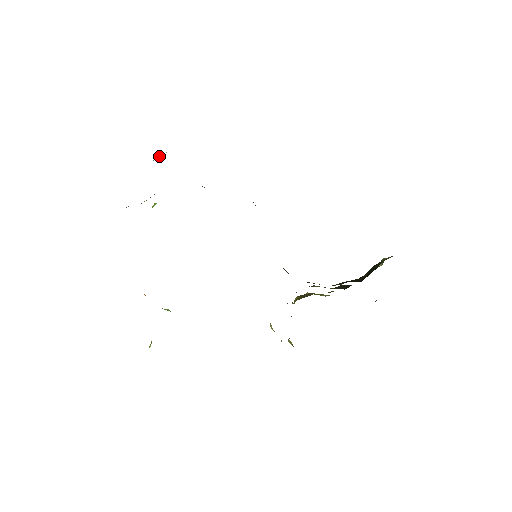
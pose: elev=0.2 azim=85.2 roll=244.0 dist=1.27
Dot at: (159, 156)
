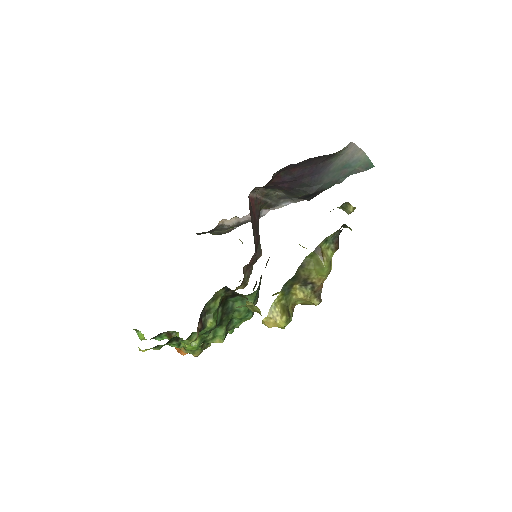
Dot at: (222, 229)
